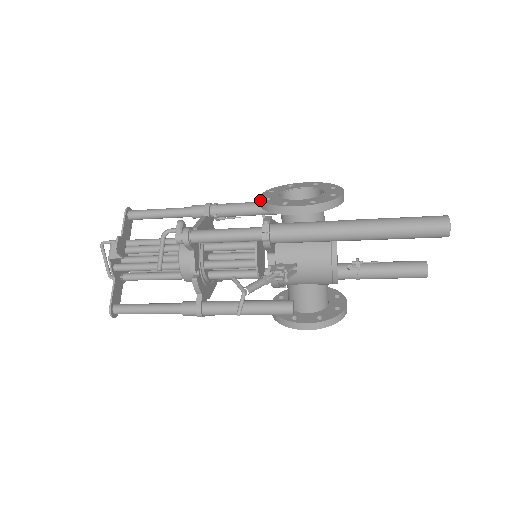
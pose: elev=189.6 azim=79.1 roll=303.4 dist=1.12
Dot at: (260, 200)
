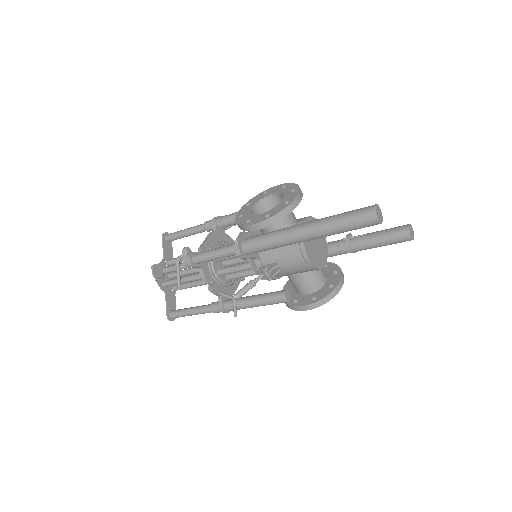
Dot at: (235, 219)
